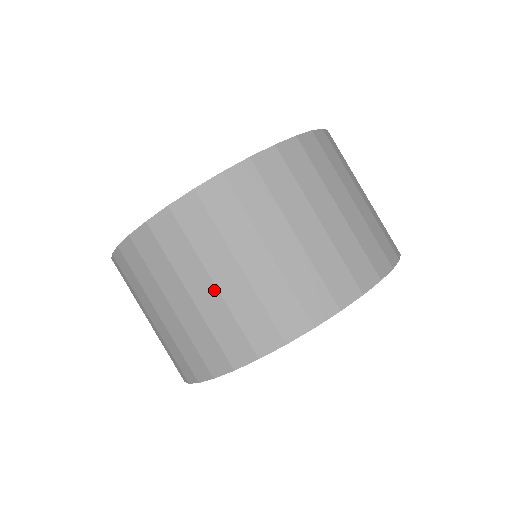
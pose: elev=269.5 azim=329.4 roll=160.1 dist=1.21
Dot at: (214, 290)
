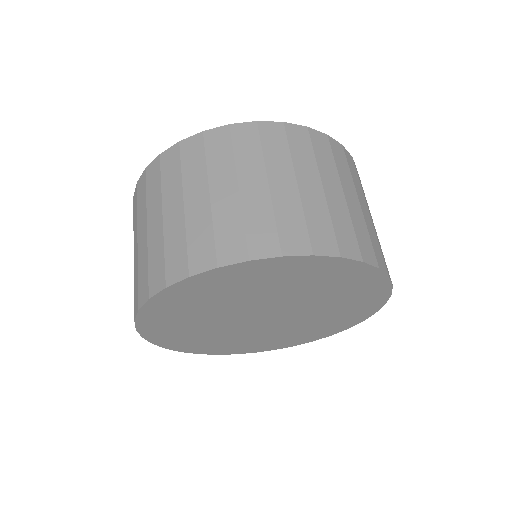
Dot at: (181, 210)
